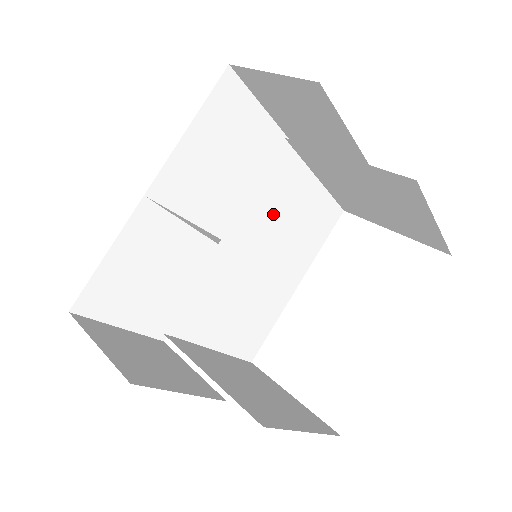
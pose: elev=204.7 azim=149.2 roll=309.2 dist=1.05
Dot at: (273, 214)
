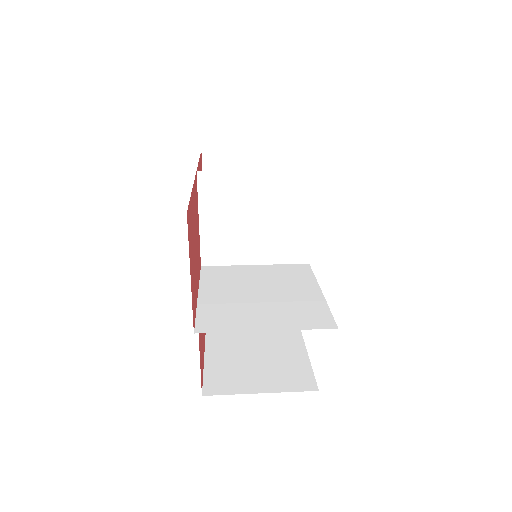
Dot at: (234, 281)
